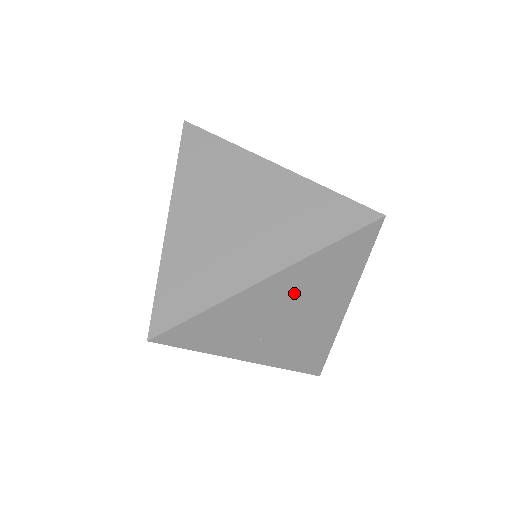
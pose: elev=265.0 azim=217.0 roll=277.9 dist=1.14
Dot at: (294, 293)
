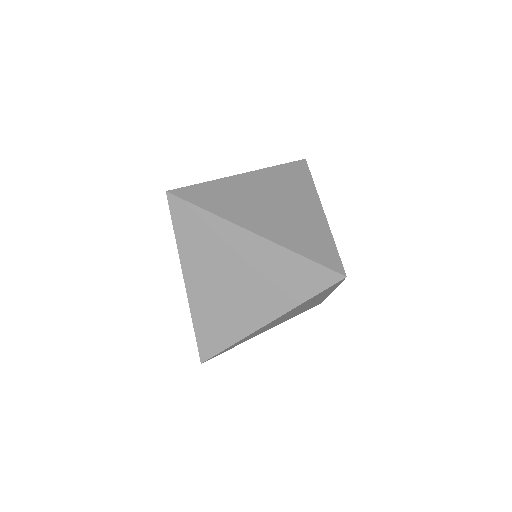
Dot at: (255, 265)
